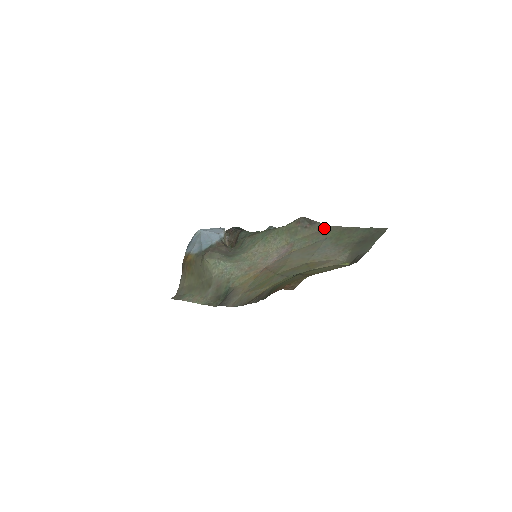
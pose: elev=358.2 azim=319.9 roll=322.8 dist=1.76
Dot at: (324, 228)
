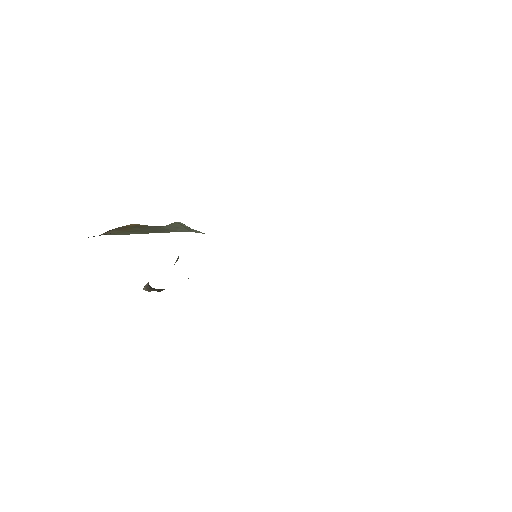
Dot at: occluded
